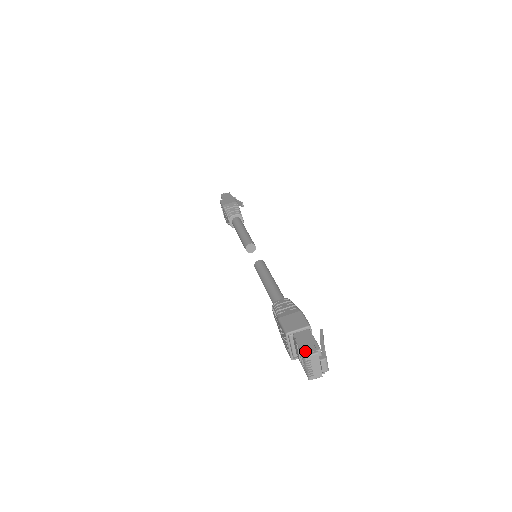
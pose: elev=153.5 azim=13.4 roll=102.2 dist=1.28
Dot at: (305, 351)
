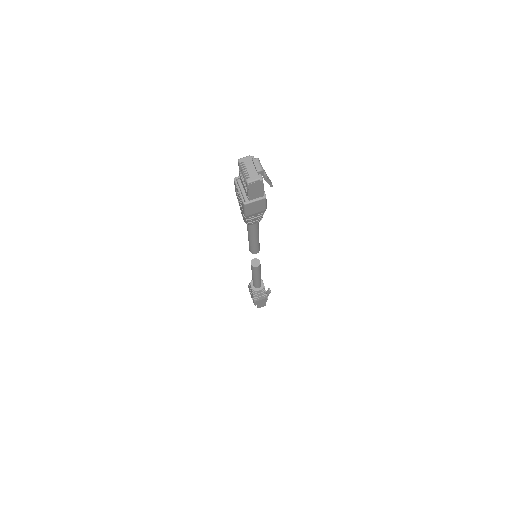
Dot at: (241, 161)
